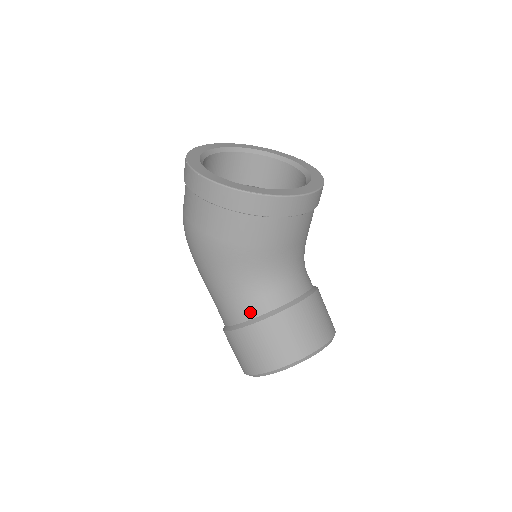
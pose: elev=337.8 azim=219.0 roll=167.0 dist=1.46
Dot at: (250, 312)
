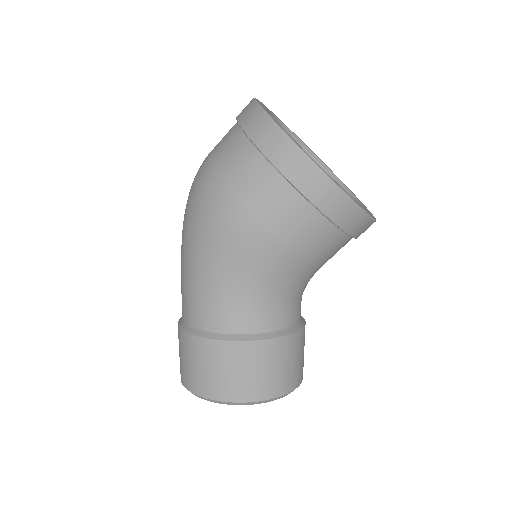
Dot at: (249, 325)
